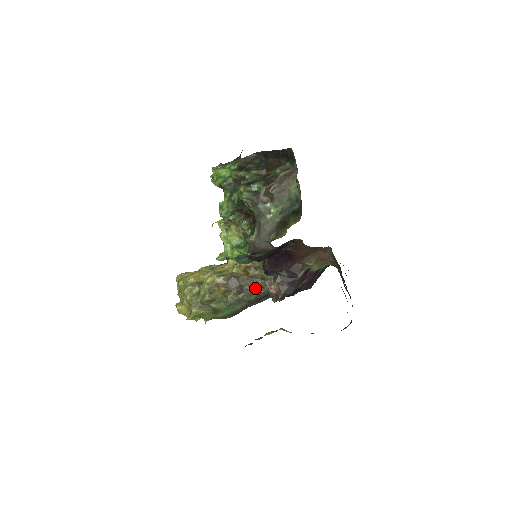
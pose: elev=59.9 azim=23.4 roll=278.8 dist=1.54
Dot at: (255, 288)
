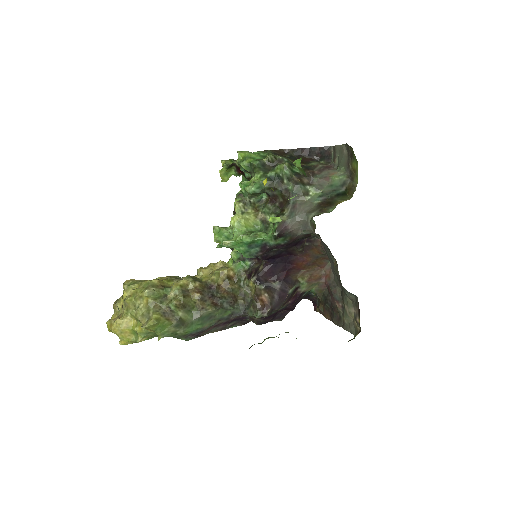
Dot at: (232, 303)
